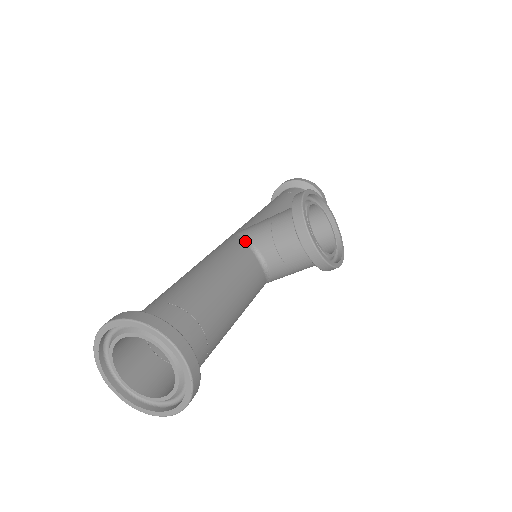
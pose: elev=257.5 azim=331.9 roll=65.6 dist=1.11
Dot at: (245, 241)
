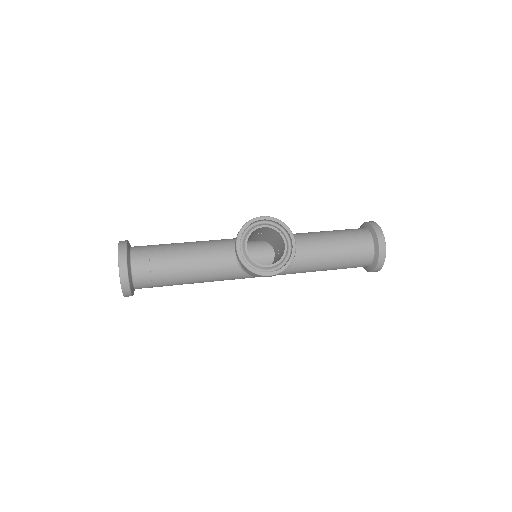
Dot at: occluded
